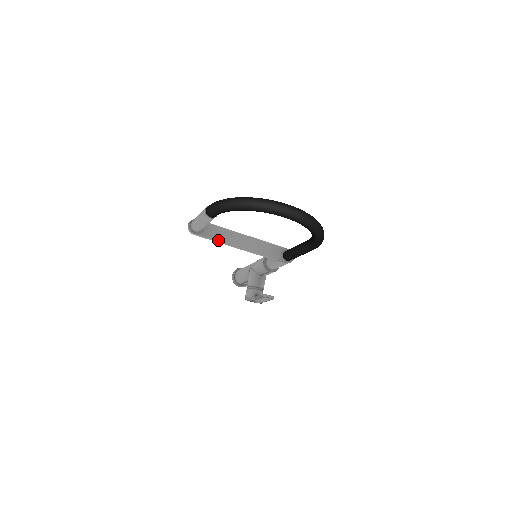
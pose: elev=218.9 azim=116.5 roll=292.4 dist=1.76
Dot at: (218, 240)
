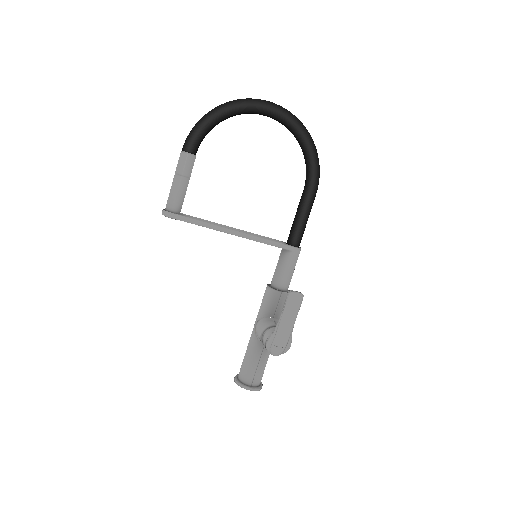
Dot at: (204, 222)
